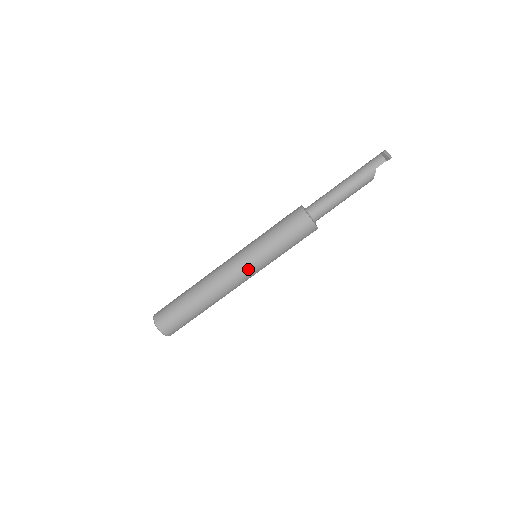
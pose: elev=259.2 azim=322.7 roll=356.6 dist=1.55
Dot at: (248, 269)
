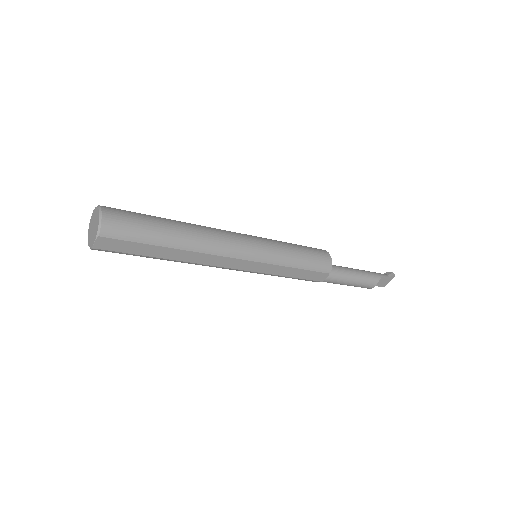
Dot at: (254, 244)
